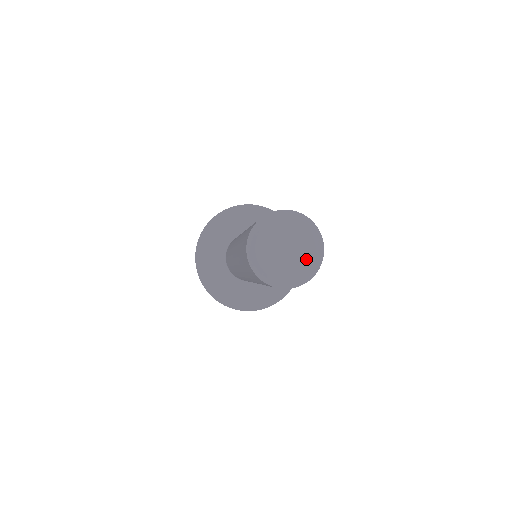
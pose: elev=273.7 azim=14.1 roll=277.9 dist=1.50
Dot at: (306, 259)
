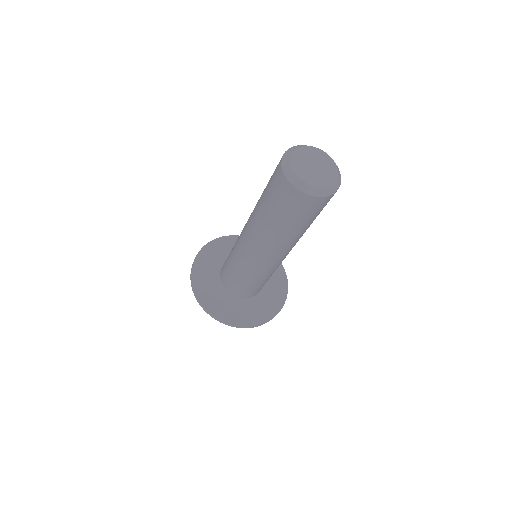
Dot at: (320, 181)
